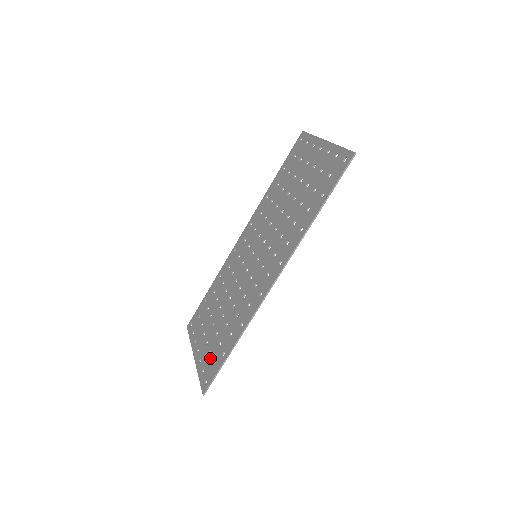
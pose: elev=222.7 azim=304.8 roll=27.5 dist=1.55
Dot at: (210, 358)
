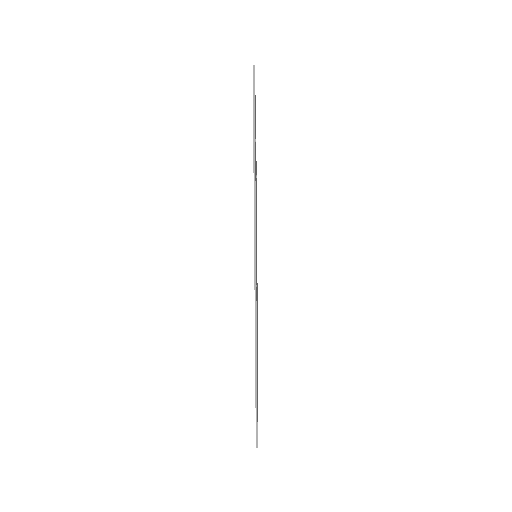
Dot at: occluded
